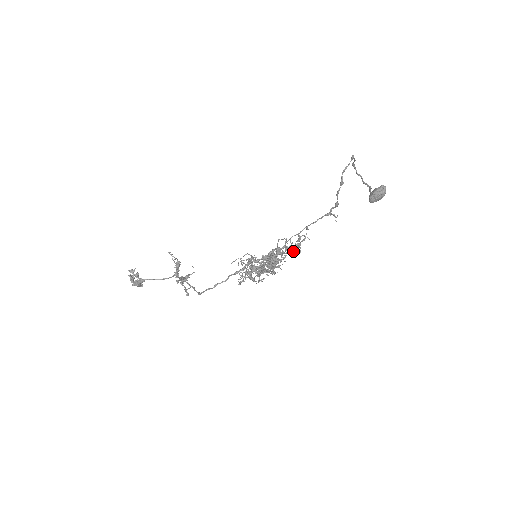
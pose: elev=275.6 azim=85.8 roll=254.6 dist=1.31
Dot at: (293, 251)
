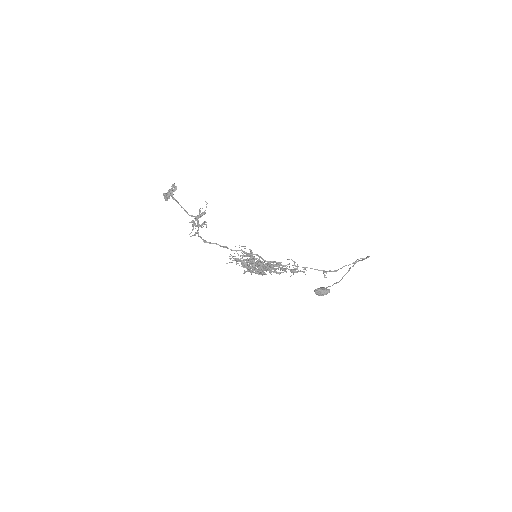
Dot at: (279, 273)
